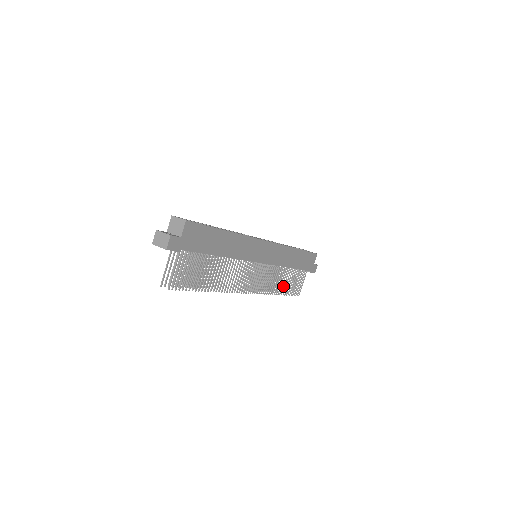
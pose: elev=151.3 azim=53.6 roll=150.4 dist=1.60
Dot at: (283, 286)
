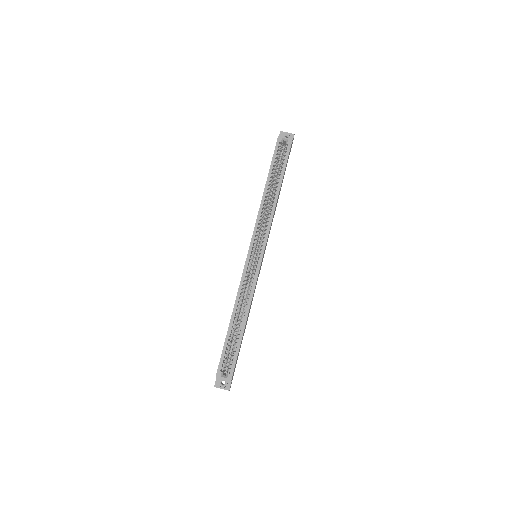
Dot at: occluded
